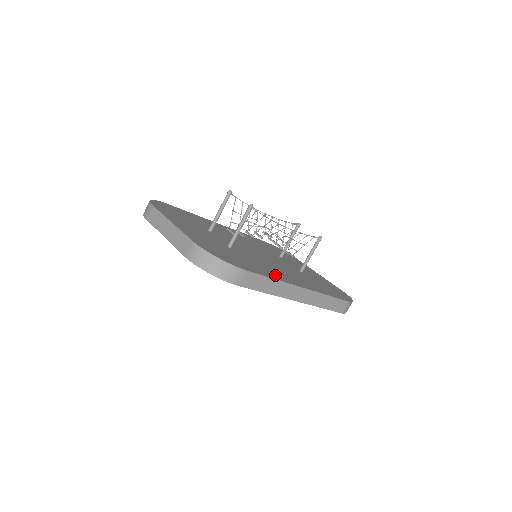
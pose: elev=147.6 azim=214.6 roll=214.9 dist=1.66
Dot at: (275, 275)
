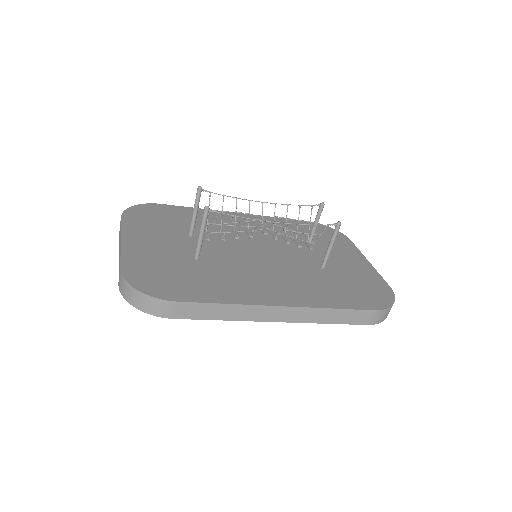
Dot at: (238, 294)
